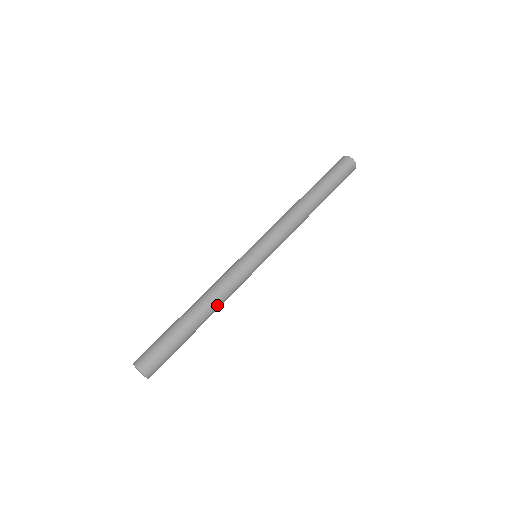
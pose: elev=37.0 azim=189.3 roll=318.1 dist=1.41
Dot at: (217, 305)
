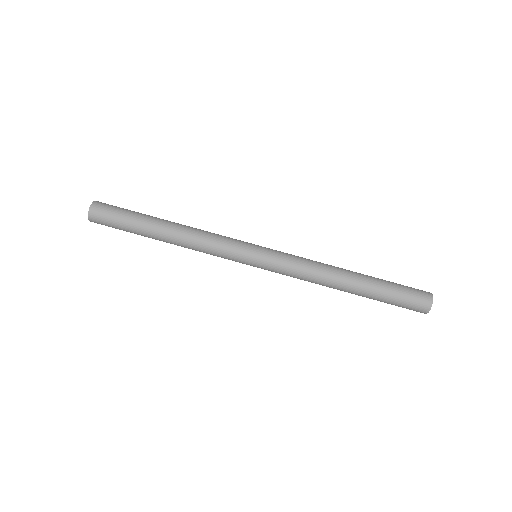
Dot at: (185, 238)
